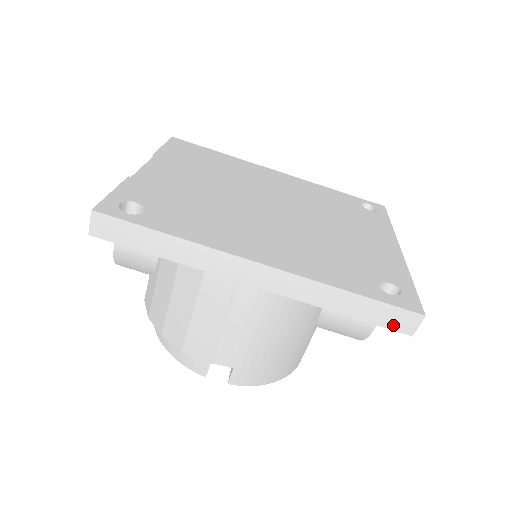
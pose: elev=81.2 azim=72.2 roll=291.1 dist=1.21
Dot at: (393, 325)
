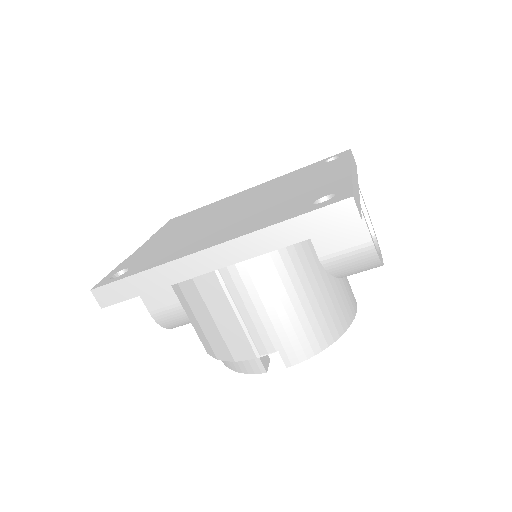
Dot at: (338, 223)
